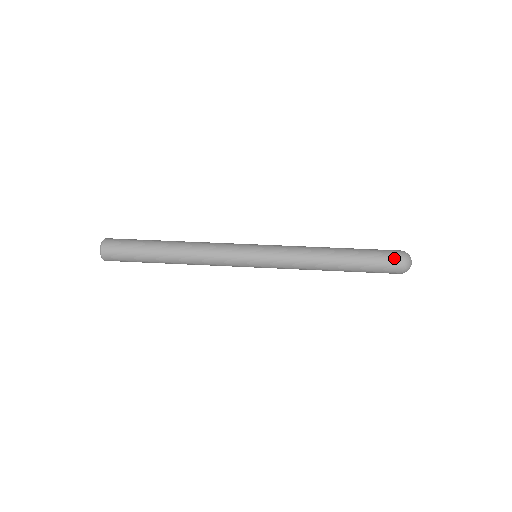
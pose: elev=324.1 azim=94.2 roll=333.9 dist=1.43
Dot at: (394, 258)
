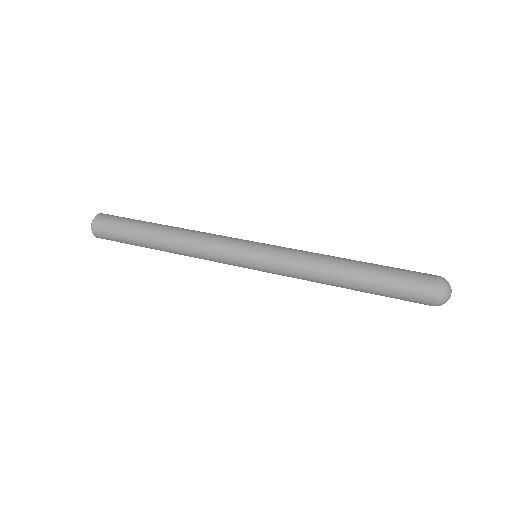
Dot at: (427, 274)
